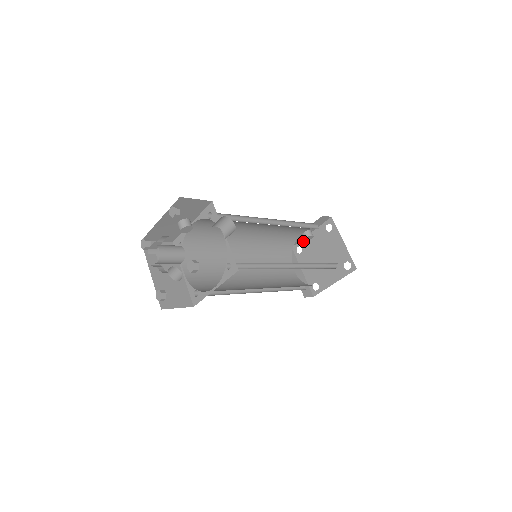
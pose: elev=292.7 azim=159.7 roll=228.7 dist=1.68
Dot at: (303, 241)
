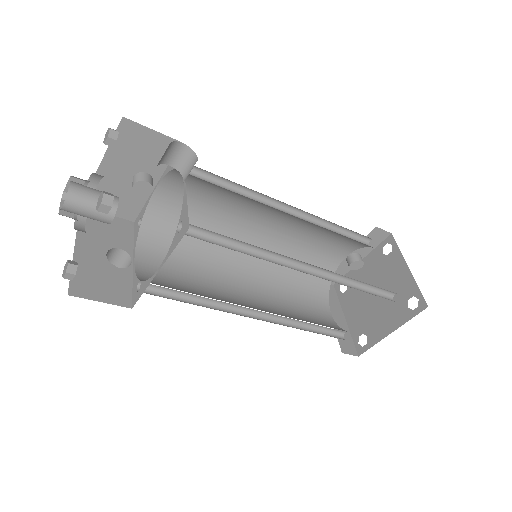
Dot at: (349, 274)
